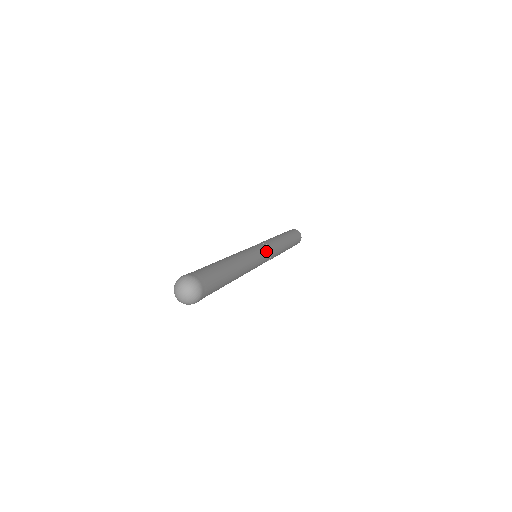
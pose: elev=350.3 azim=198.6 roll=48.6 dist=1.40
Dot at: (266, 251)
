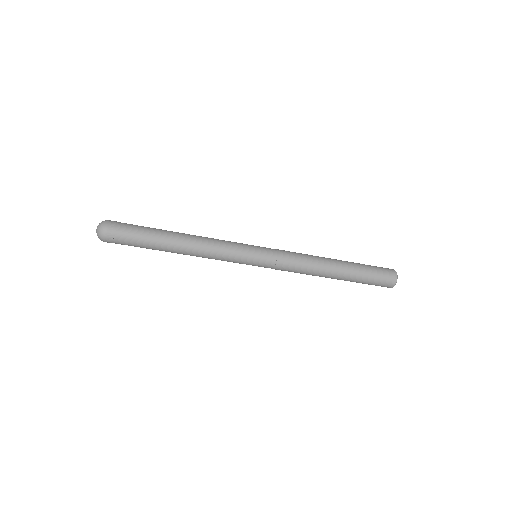
Dot at: (264, 252)
